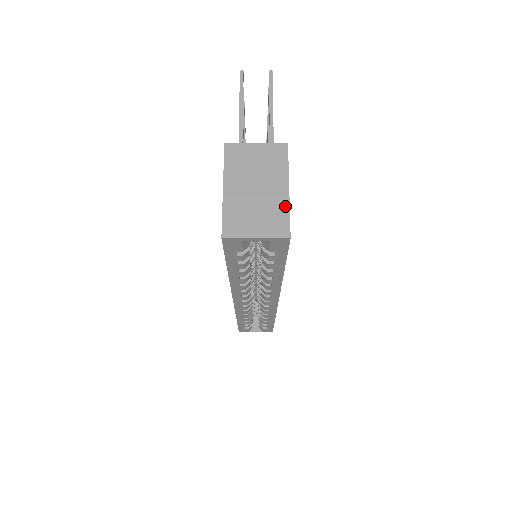
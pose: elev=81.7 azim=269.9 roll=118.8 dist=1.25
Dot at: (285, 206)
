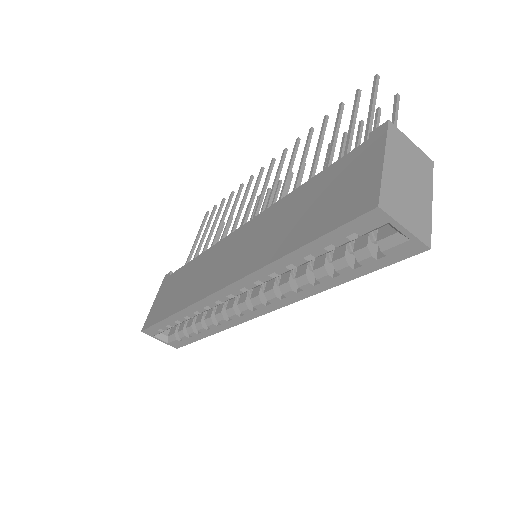
Dot at: (429, 215)
